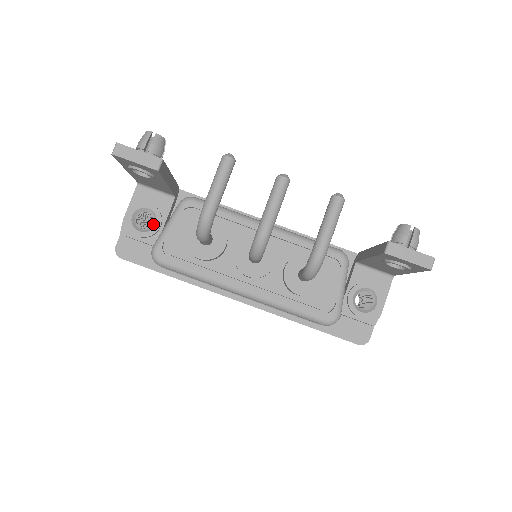
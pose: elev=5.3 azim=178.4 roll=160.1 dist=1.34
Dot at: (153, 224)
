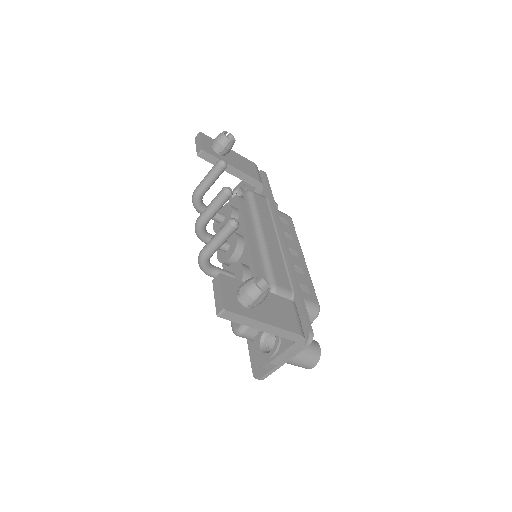
Dot at: occluded
